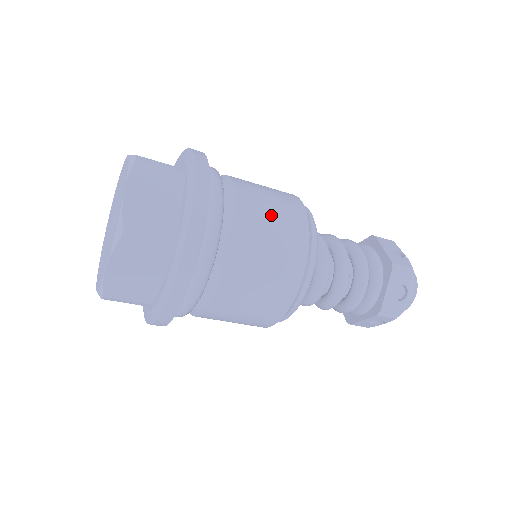
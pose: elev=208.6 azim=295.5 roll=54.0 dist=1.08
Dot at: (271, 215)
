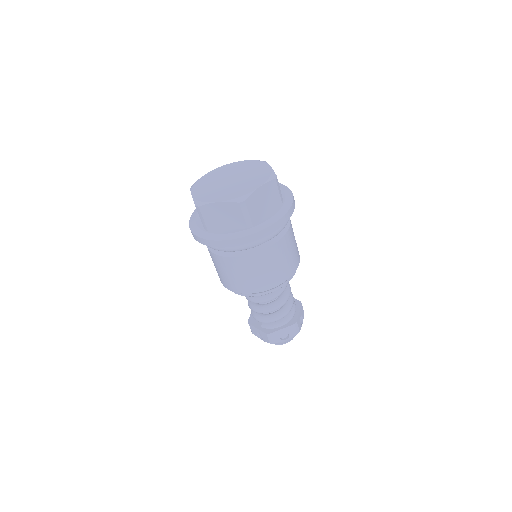
Dot at: occluded
